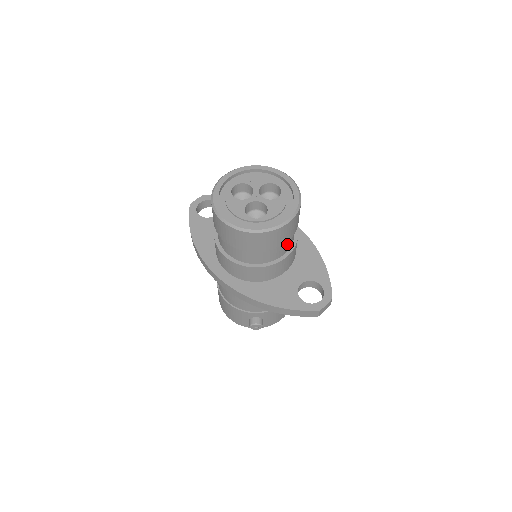
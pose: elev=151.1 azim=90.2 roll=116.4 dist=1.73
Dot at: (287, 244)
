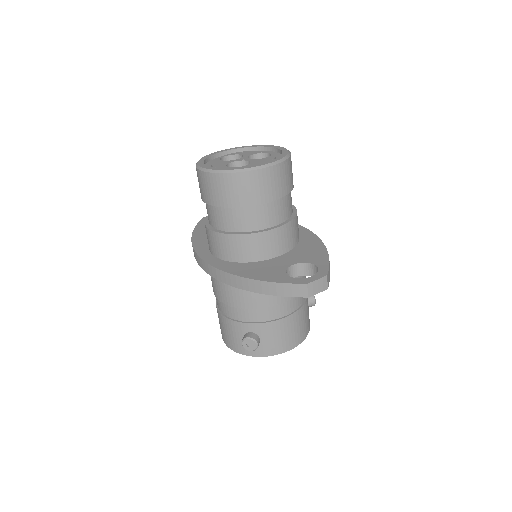
Dot at: (275, 212)
